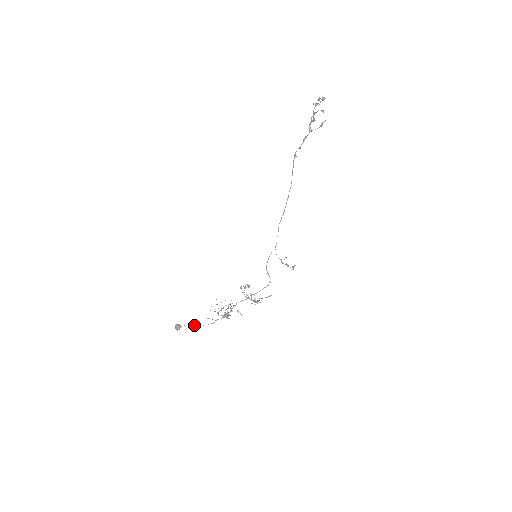
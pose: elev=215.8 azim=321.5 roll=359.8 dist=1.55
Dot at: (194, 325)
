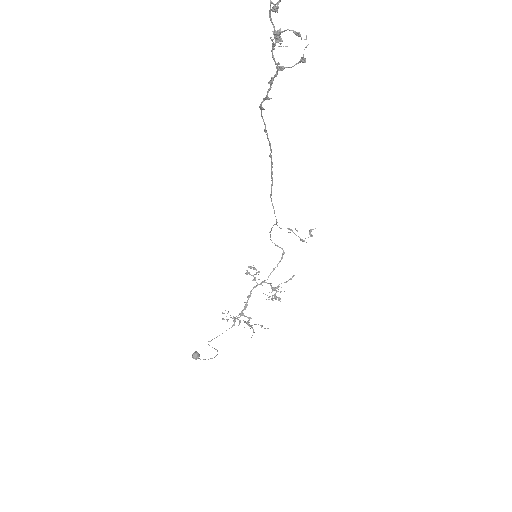
Dot at: (212, 339)
